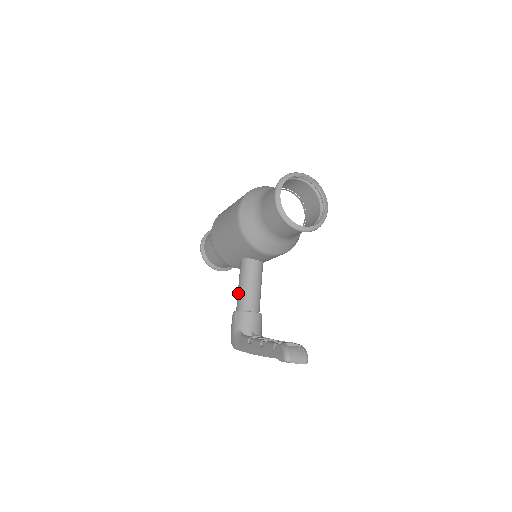
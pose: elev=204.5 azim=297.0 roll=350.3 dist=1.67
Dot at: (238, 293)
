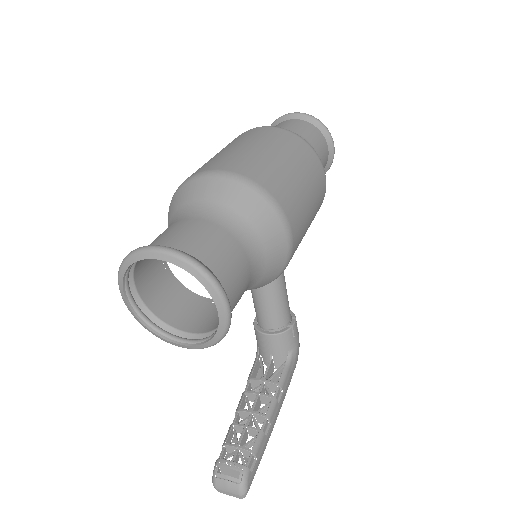
Dot at: occluded
